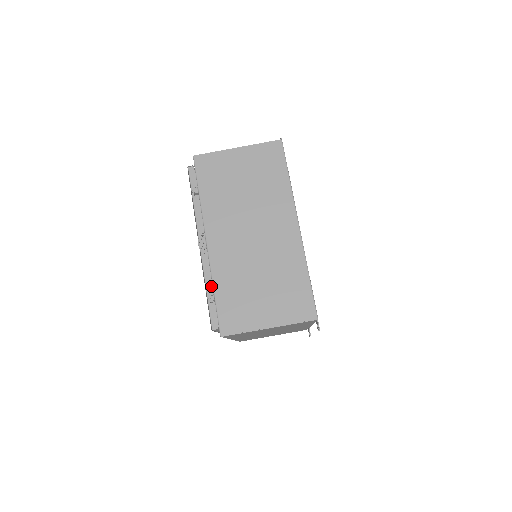
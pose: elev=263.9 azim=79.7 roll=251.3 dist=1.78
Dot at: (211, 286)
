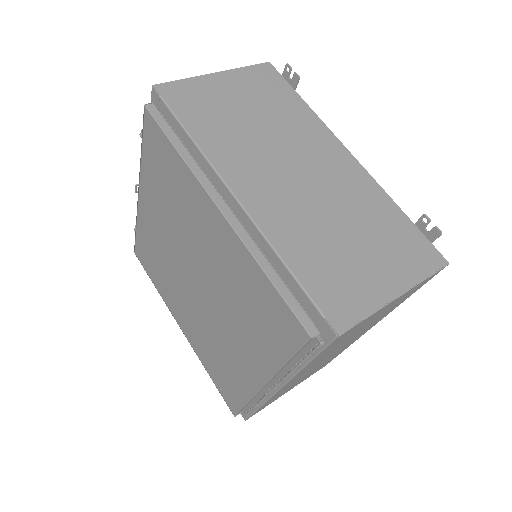
Dot at: occluded
